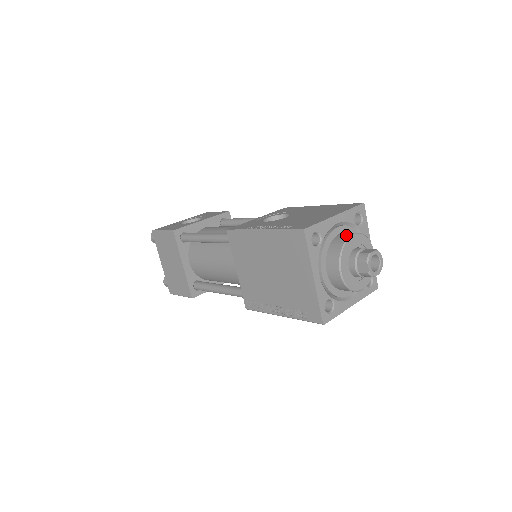
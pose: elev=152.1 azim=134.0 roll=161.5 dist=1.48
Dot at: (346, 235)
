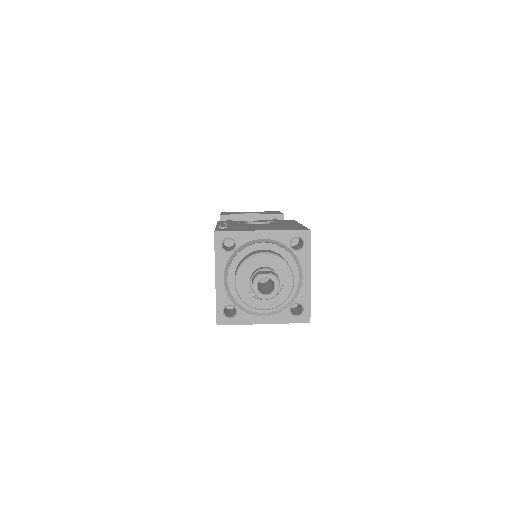
Dot at: (259, 251)
